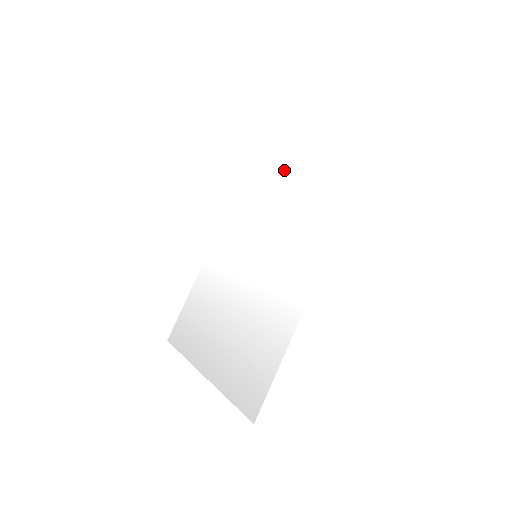
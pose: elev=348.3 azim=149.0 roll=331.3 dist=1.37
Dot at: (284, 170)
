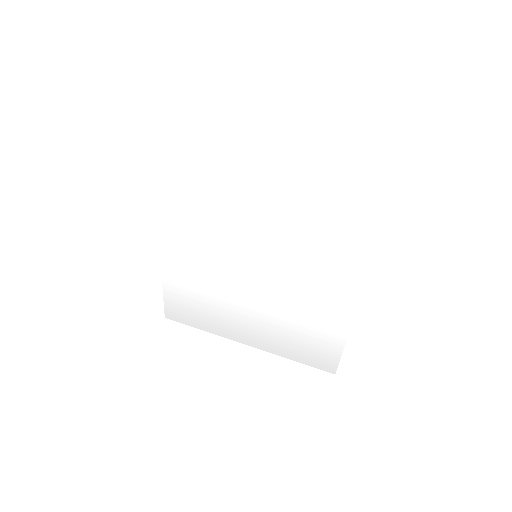
Dot at: (243, 156)
